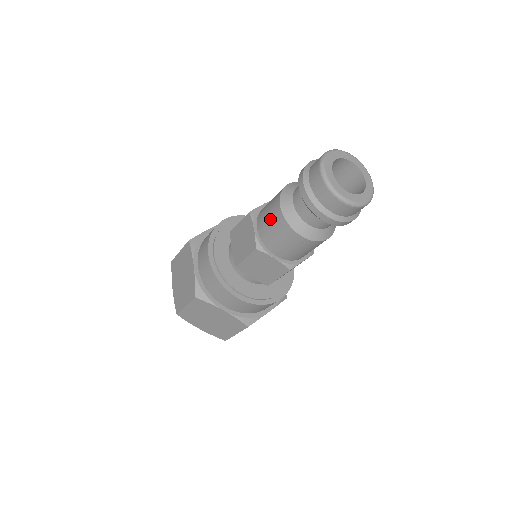
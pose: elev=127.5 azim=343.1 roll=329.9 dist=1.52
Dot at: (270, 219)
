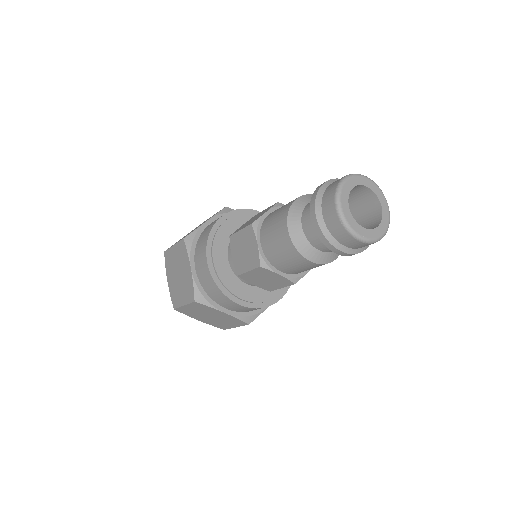
Dot at: (282, 207)
